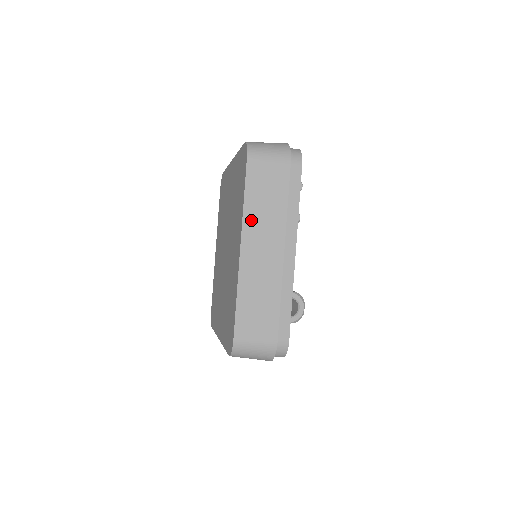
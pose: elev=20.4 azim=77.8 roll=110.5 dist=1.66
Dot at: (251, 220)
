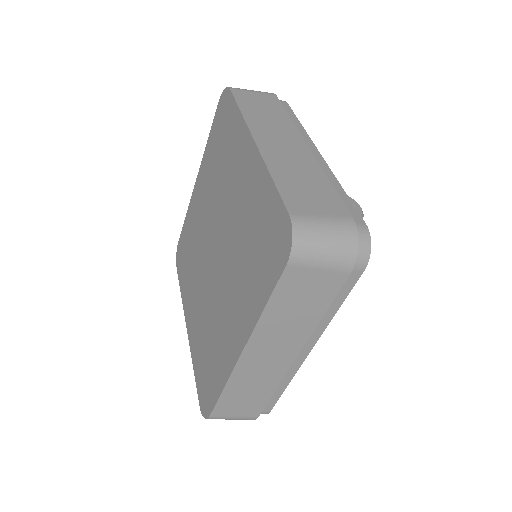
Dot at: (255, 122)
